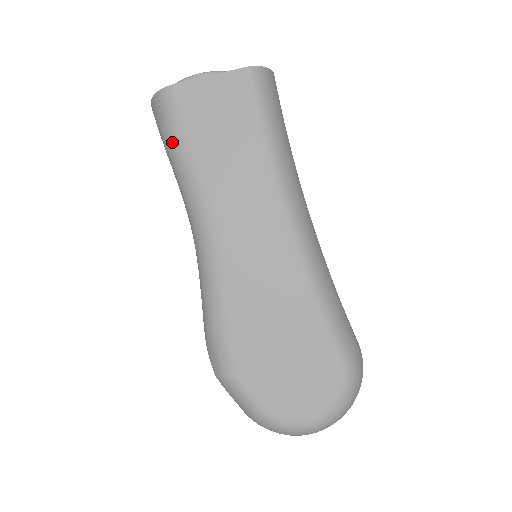
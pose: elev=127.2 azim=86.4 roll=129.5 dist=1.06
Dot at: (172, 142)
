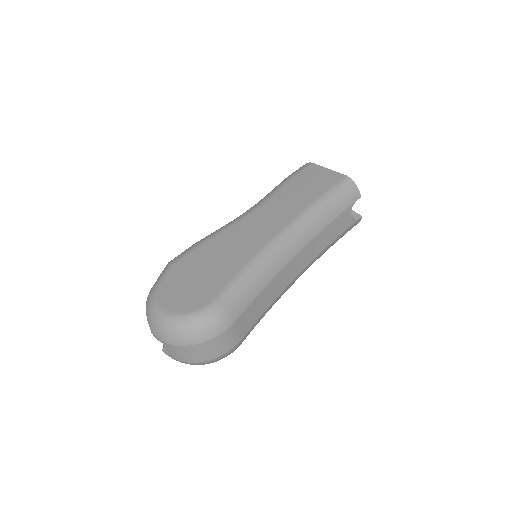
Dot at: (285, 179)
